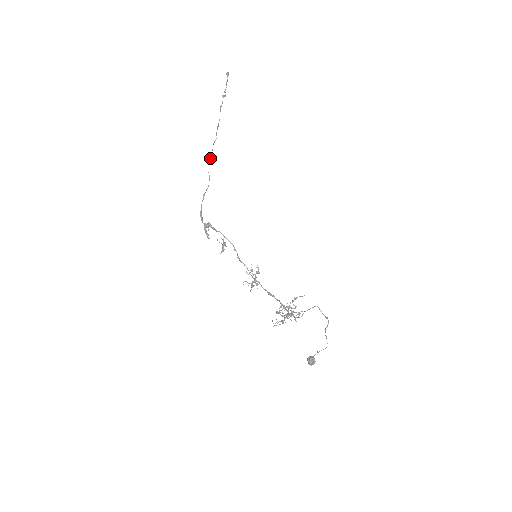
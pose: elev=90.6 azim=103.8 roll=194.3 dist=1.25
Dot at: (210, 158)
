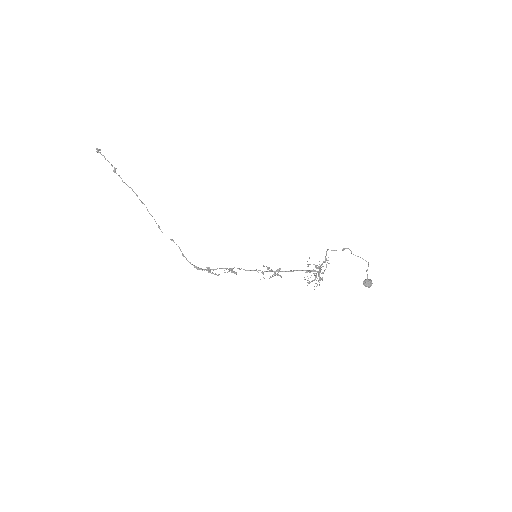
Dot at: (158, 226)
